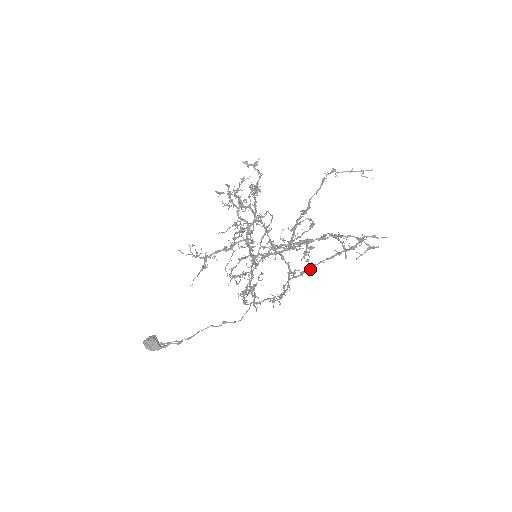
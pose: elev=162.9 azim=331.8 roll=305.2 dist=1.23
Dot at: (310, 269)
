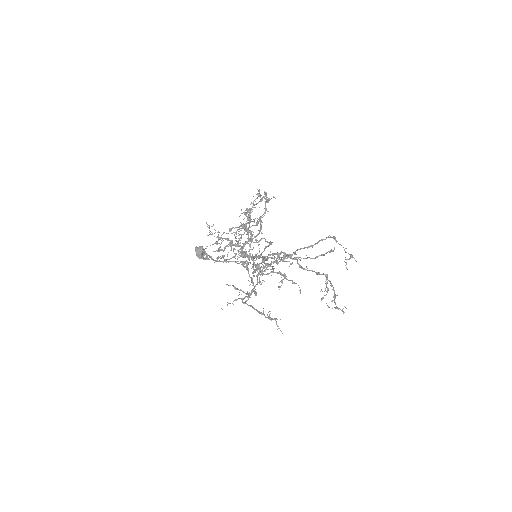
Dot at: (248, 305)
